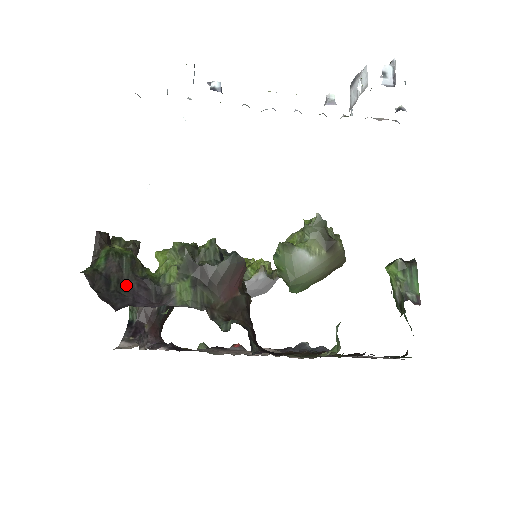
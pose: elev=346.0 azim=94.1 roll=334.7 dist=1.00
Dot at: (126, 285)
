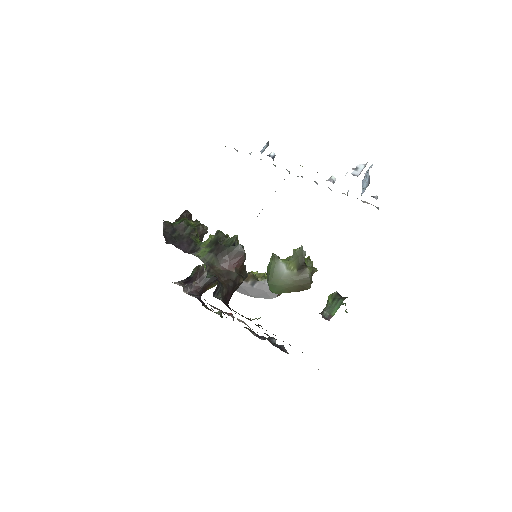
Dot at: (181, 238)
